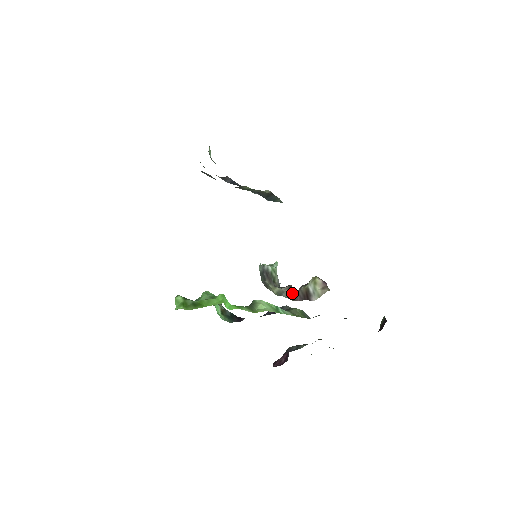
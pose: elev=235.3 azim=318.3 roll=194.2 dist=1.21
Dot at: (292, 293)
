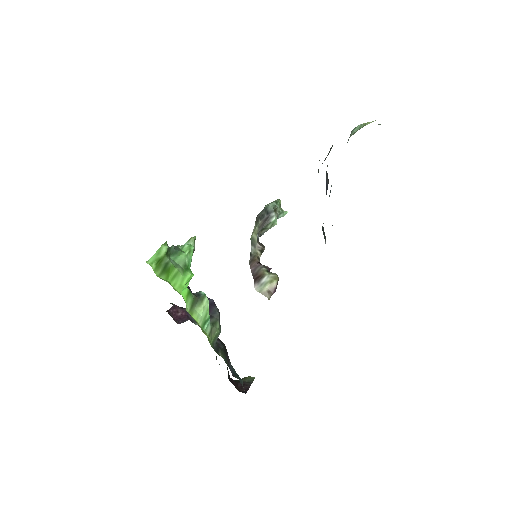
Dot at: (256, 258)
